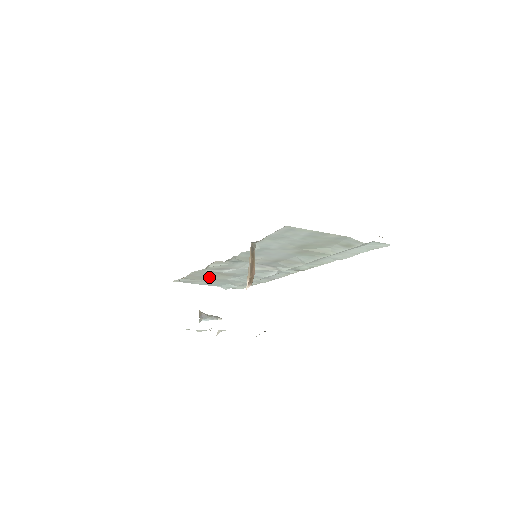
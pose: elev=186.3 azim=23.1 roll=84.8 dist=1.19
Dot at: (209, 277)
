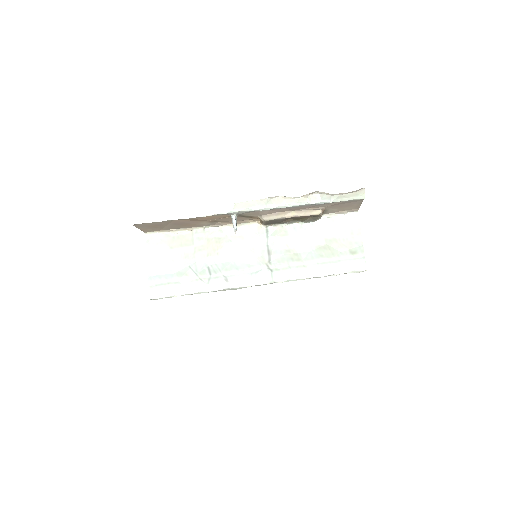
Dot at: (194, 247)
